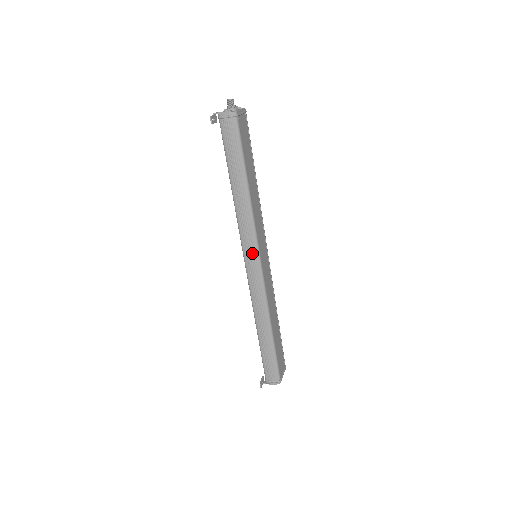
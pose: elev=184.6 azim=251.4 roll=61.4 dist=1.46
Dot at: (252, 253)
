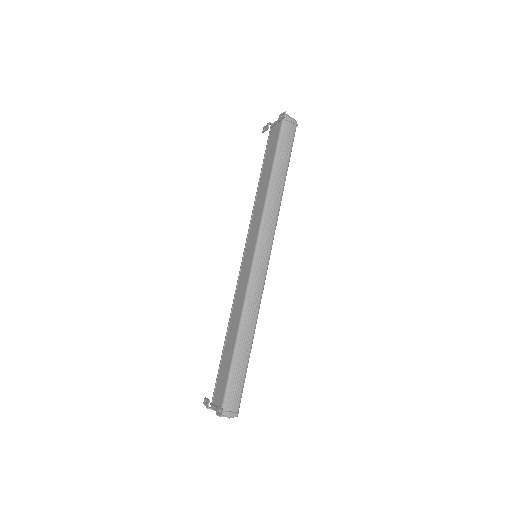
Dot at: (267, 245)
